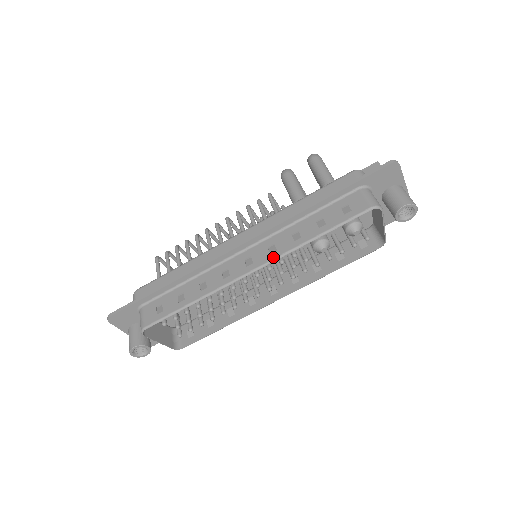
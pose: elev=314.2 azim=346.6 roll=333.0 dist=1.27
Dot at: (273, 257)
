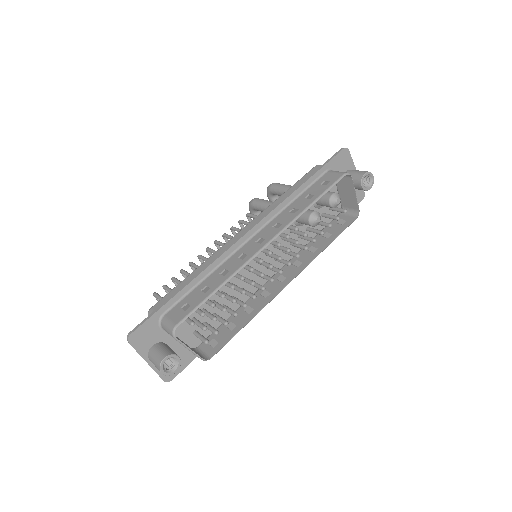
Dot at: (282, 228)
